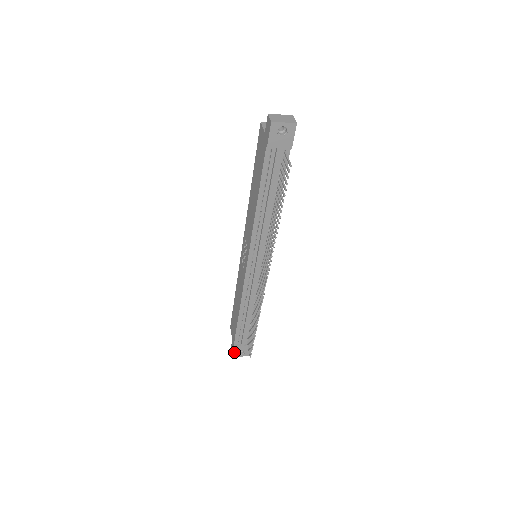
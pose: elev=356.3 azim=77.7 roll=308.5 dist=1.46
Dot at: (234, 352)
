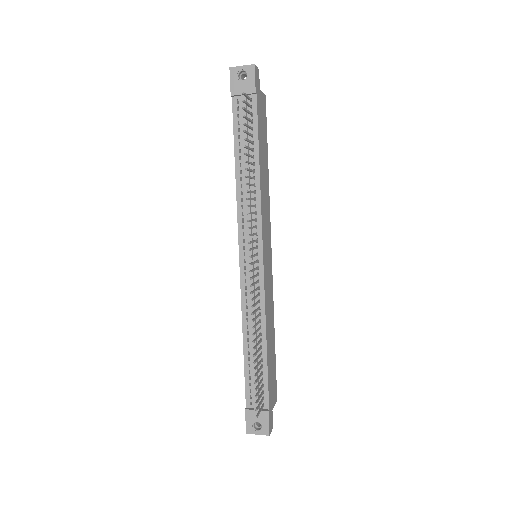
Dot at: (247, 423)
